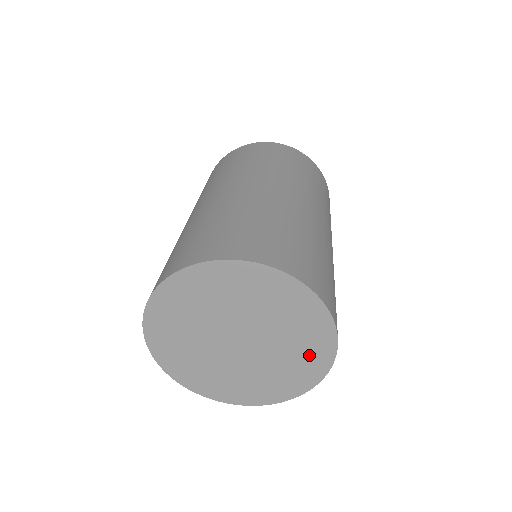
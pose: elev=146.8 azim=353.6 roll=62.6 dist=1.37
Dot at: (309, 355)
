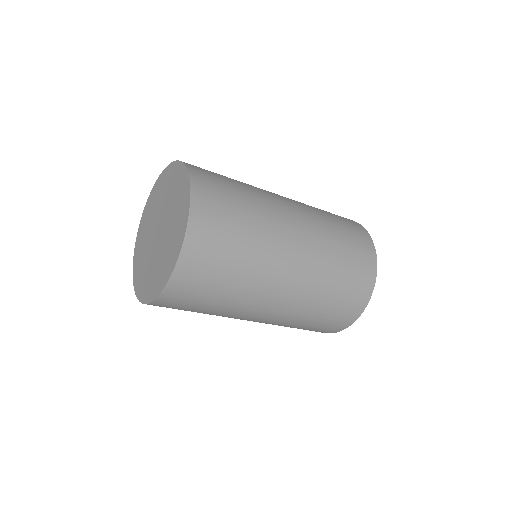
Dot at: (177, 236)
